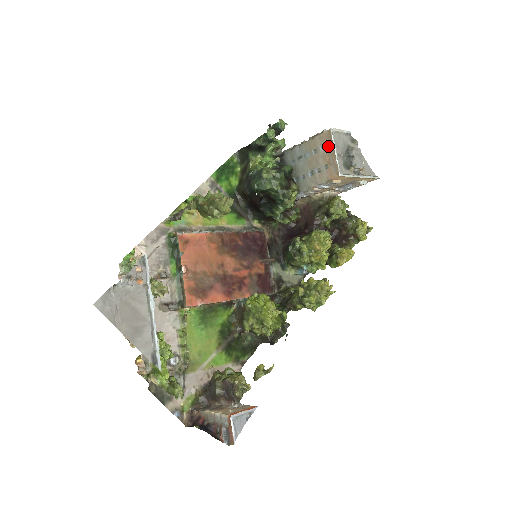
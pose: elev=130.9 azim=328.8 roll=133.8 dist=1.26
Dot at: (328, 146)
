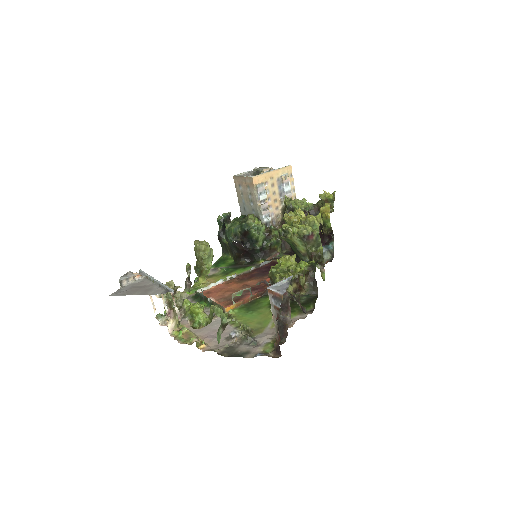
Dot at: (239, 181)
